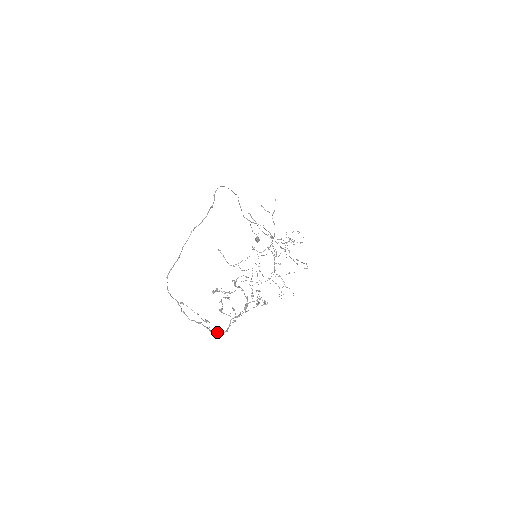
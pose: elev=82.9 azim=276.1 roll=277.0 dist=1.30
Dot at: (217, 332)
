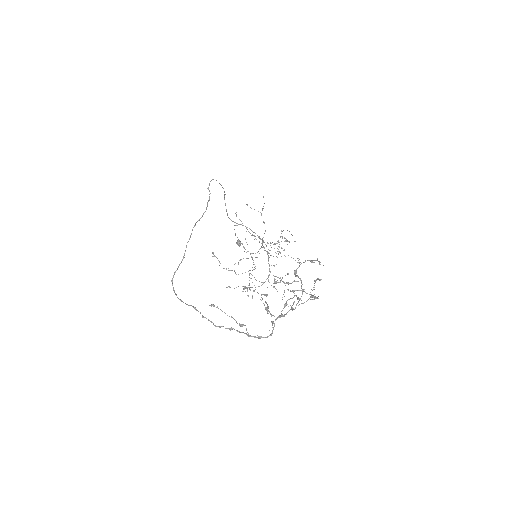
Dot at: (259, 336)
